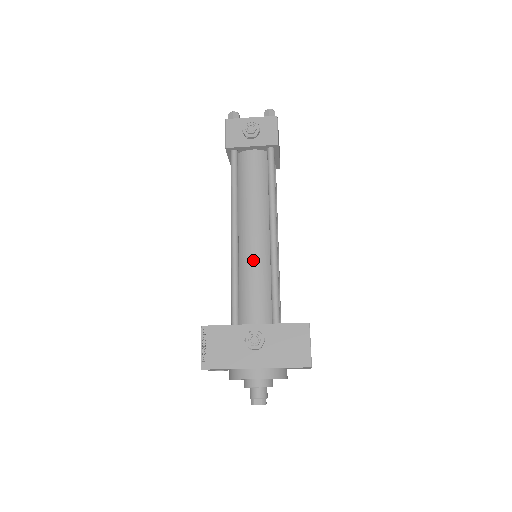
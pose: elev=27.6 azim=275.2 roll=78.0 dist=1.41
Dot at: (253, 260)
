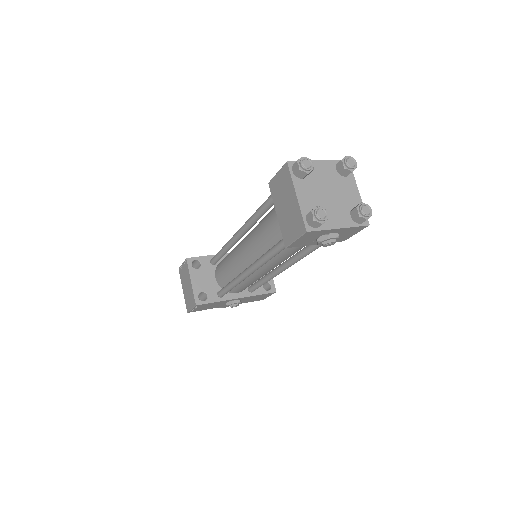
Dot at: (256, 279)
